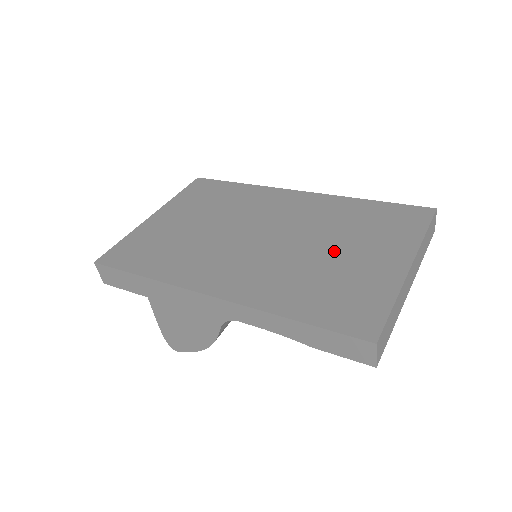
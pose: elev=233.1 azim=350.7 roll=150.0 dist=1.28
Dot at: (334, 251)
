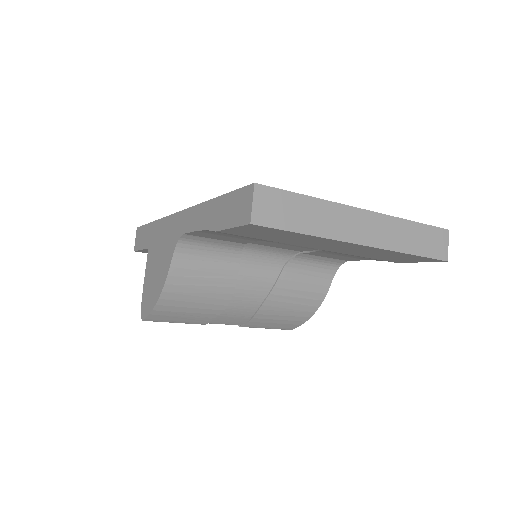
Dot at: occluded
